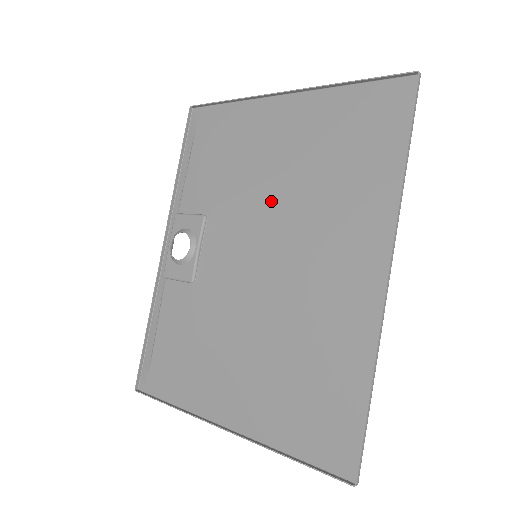
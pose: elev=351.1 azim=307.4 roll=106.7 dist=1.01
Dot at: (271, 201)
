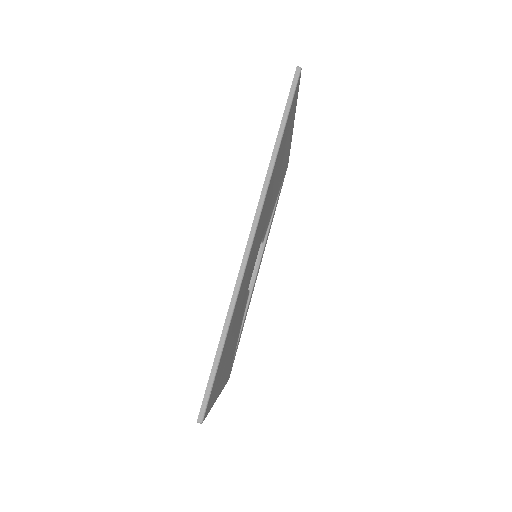
Dot at: occluded
